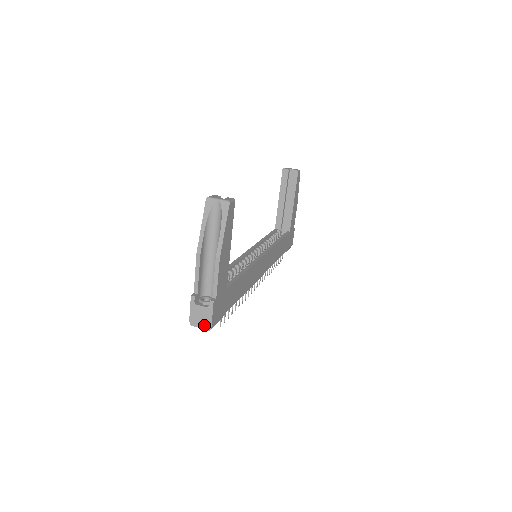
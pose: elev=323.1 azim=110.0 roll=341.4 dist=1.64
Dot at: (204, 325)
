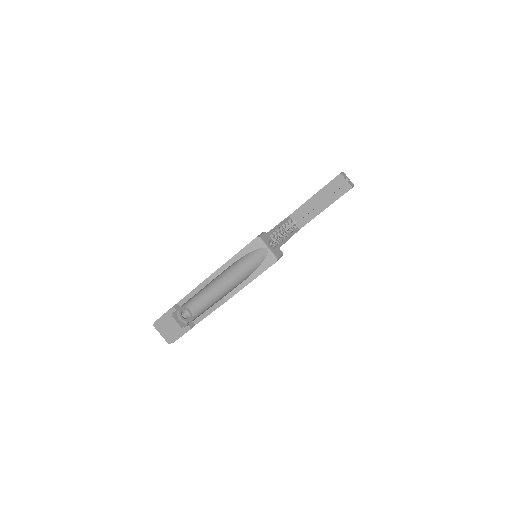
Dot at: (167, 336)
